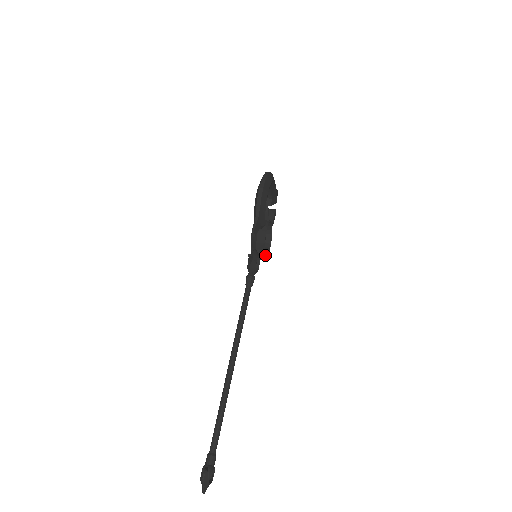
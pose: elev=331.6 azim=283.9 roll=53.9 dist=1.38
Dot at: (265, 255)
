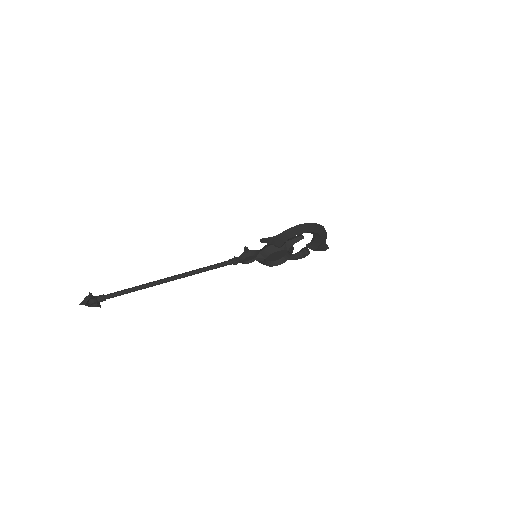
Dot at: (264, 263)
